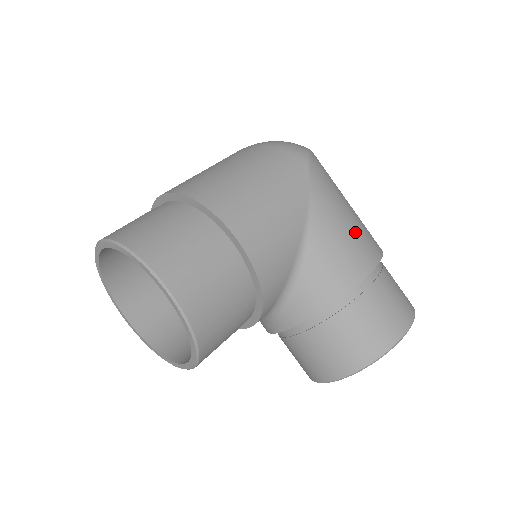
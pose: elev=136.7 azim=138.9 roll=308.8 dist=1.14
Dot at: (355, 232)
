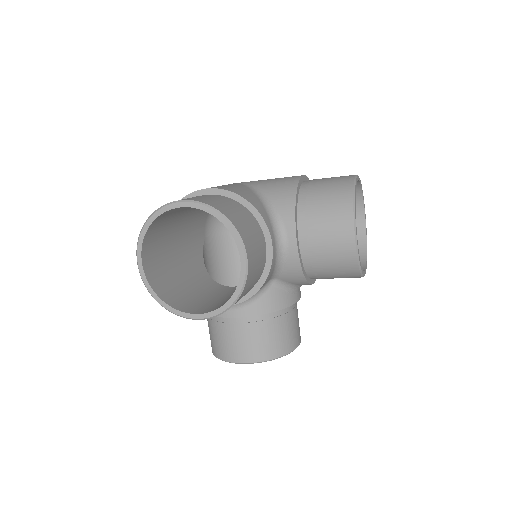
Dot at: occluded
